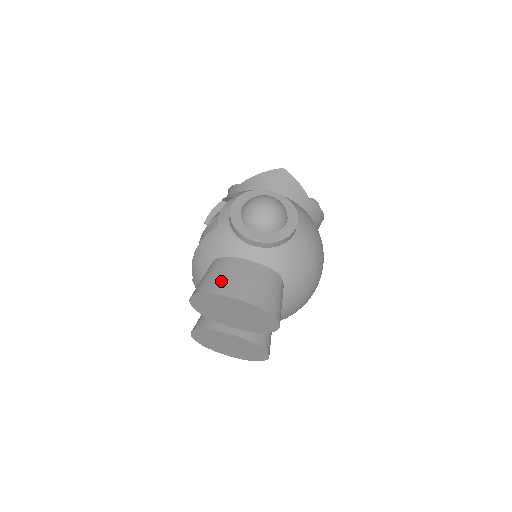
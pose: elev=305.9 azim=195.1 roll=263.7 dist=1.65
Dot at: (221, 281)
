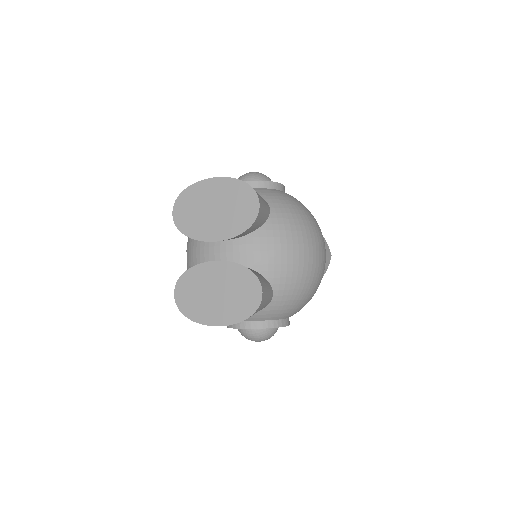
Dot at: occluded
